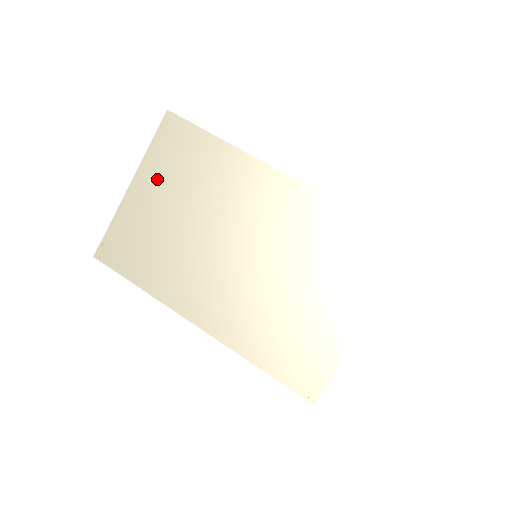
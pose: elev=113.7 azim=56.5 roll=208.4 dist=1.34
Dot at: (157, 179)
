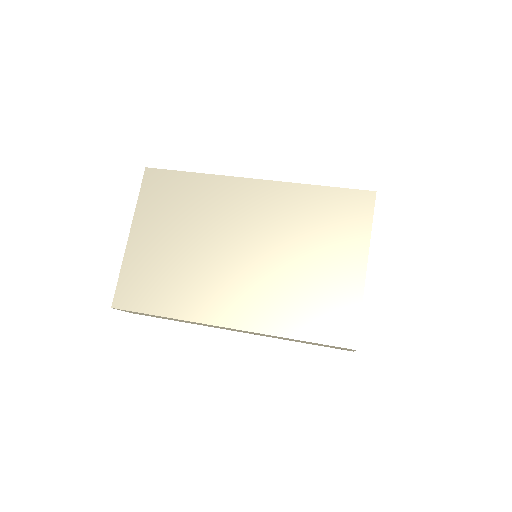
Dot at: (152, 221)
